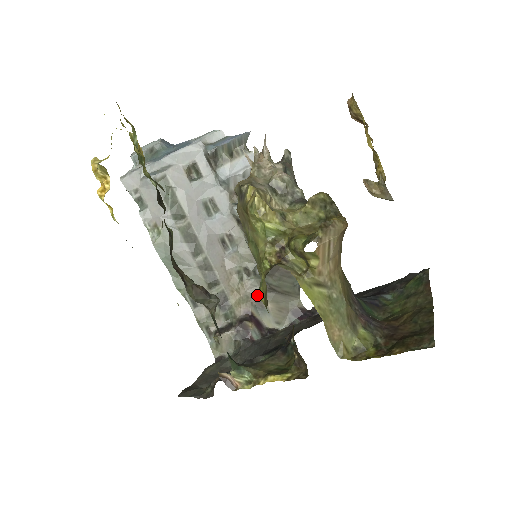
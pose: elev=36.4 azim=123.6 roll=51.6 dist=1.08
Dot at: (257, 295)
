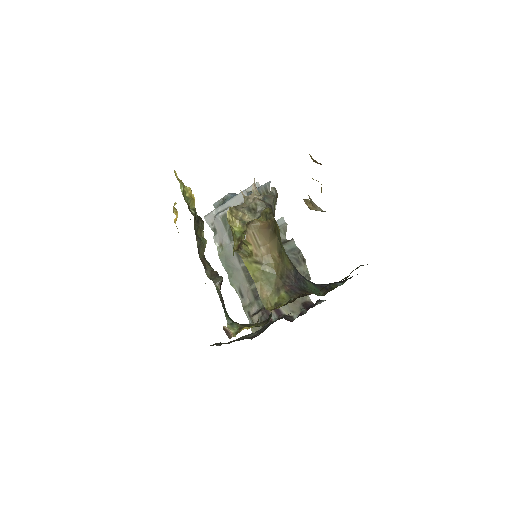
Dot at: occluded
